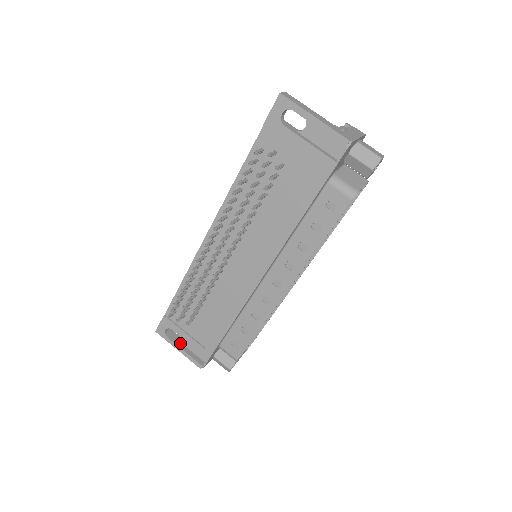
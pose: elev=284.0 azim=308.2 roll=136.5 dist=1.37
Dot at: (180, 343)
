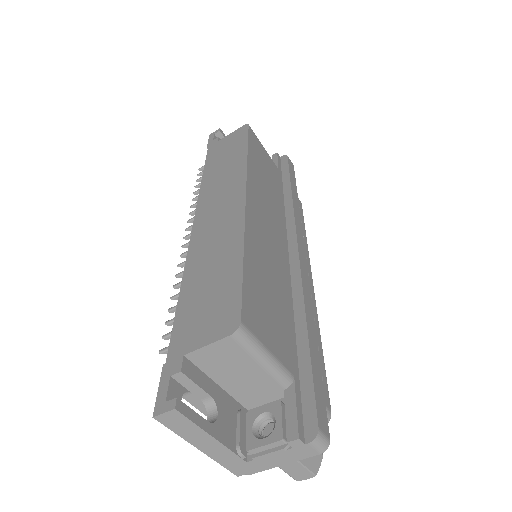
Dot at: occluded
